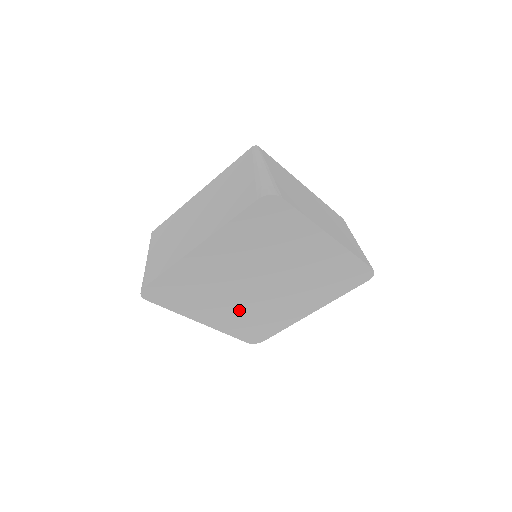
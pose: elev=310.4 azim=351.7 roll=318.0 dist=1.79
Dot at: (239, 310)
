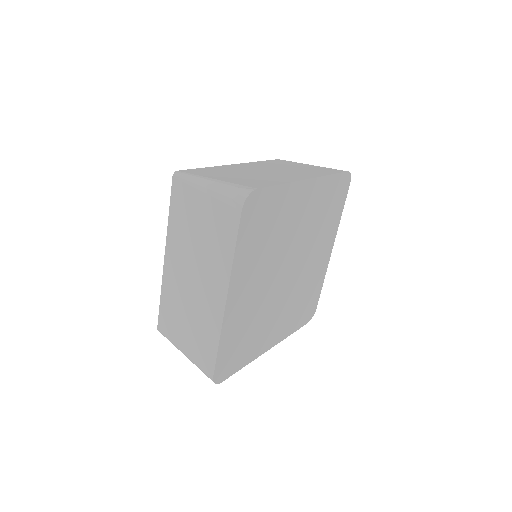
Dot at: (255, 301)
